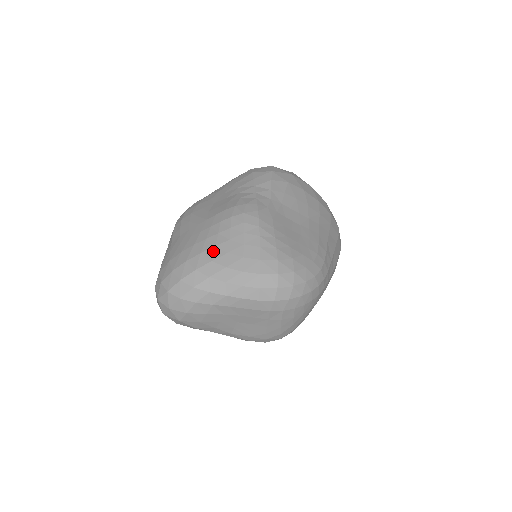
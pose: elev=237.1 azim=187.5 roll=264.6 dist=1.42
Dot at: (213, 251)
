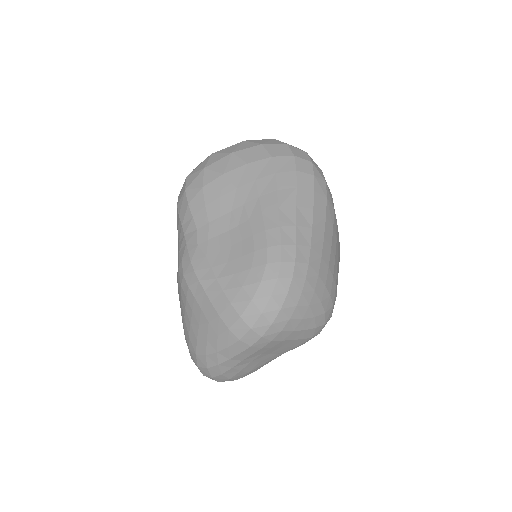
Dot at: (192, 330)
